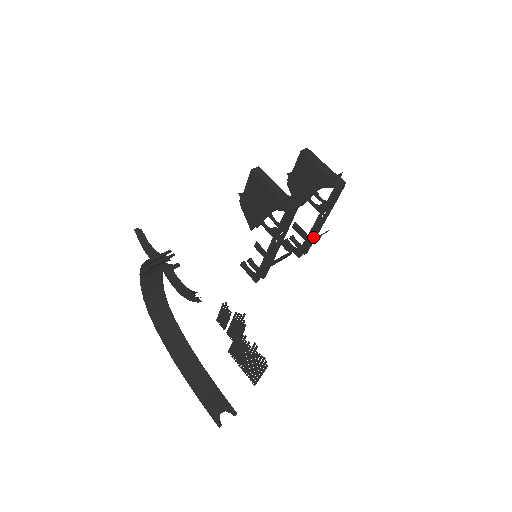
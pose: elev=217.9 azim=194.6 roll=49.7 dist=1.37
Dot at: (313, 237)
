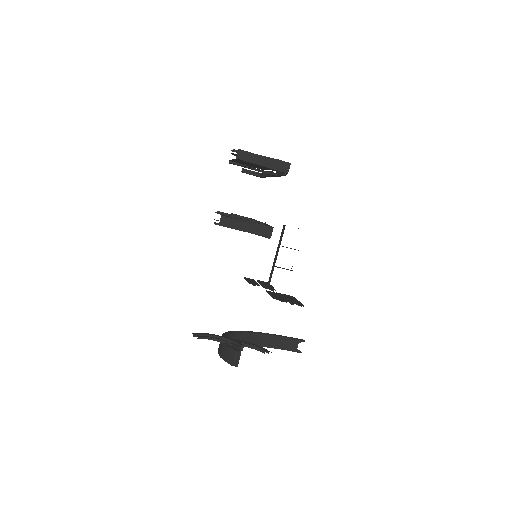
Dot at: occluded
